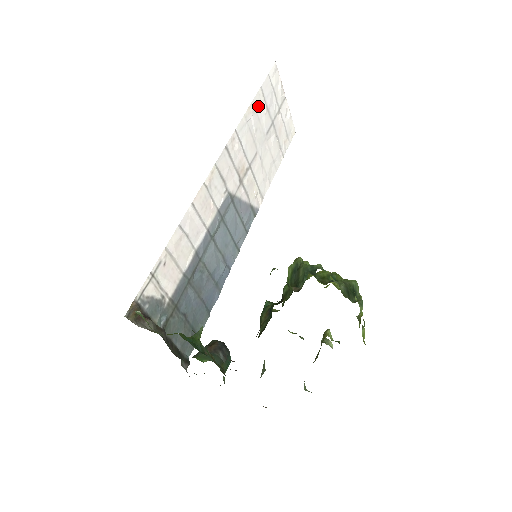
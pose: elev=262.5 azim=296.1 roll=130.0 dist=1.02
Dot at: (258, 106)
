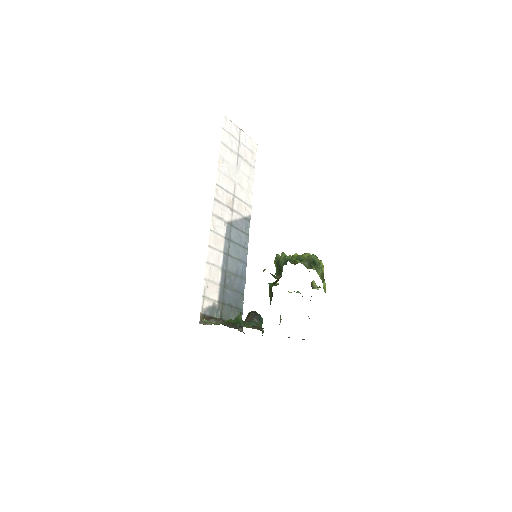
Dot at: (224, 155)
